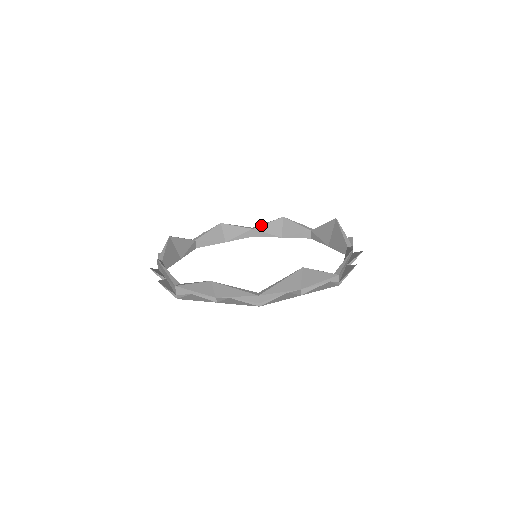
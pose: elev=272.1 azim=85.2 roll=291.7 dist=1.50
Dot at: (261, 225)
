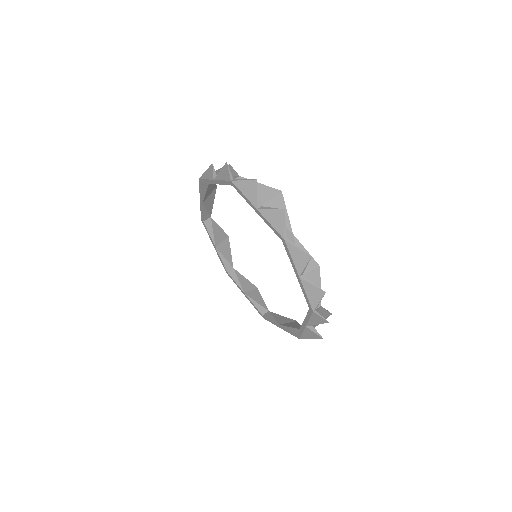
Dot at: occluded
